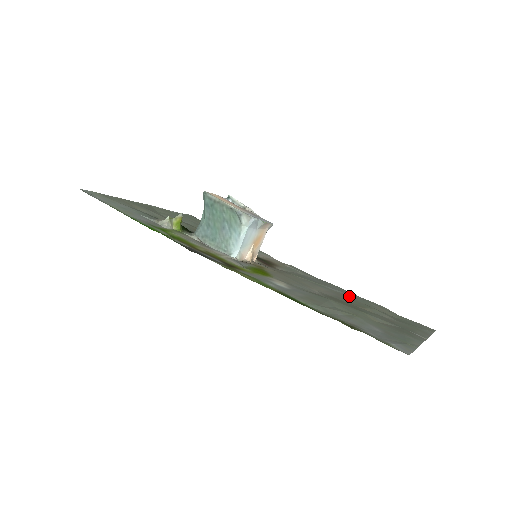
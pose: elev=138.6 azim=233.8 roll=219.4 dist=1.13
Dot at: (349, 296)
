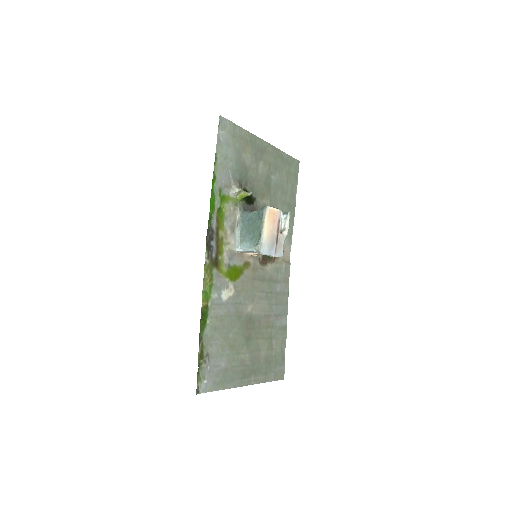
Dot at: (275, 320)
